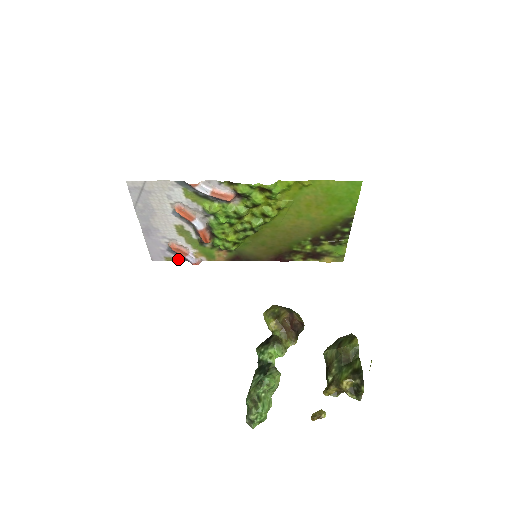
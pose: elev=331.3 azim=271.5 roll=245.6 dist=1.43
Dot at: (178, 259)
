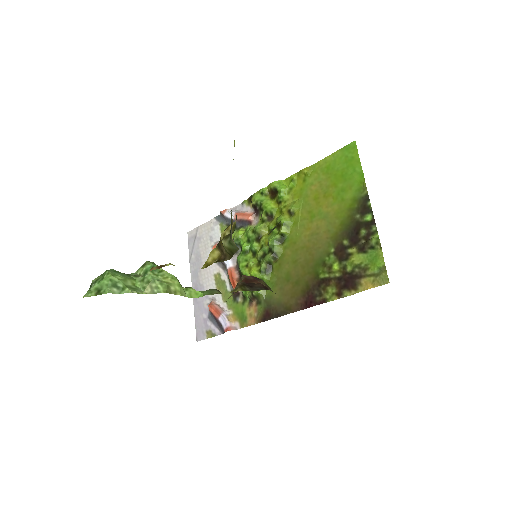
Dot at: (217, 332)
